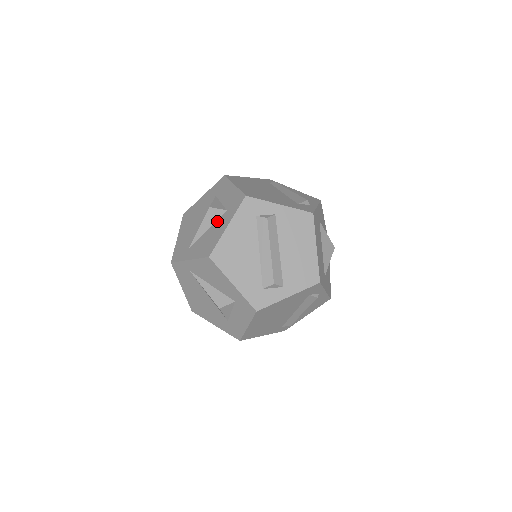
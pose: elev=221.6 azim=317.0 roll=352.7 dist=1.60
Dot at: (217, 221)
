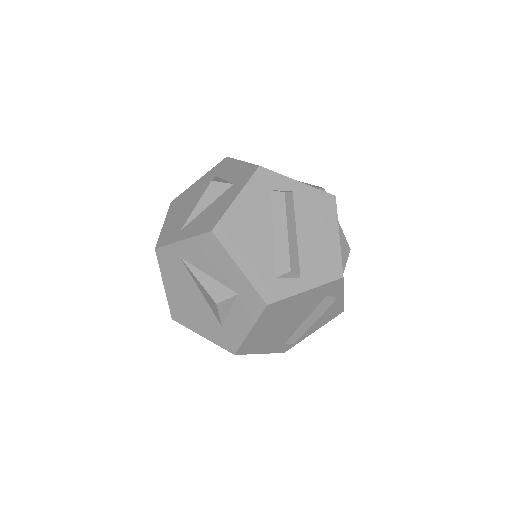
Dot at: (220, 196)
